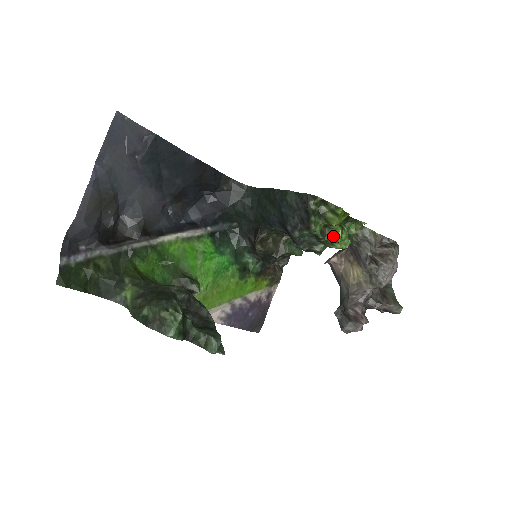
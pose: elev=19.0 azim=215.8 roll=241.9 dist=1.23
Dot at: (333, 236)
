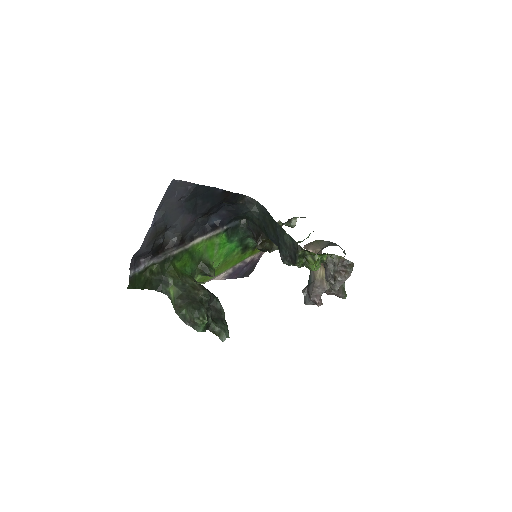
Dot at: (310, 266)
